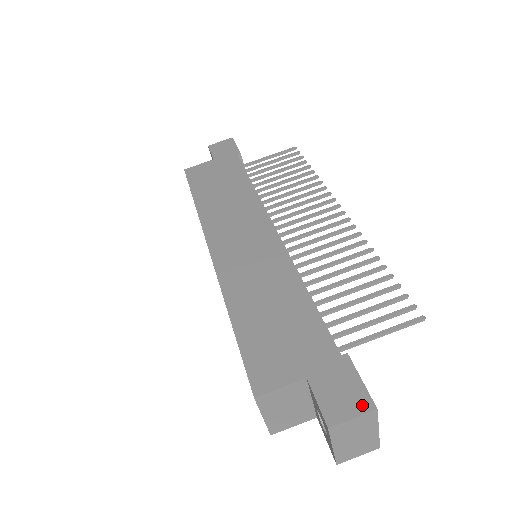
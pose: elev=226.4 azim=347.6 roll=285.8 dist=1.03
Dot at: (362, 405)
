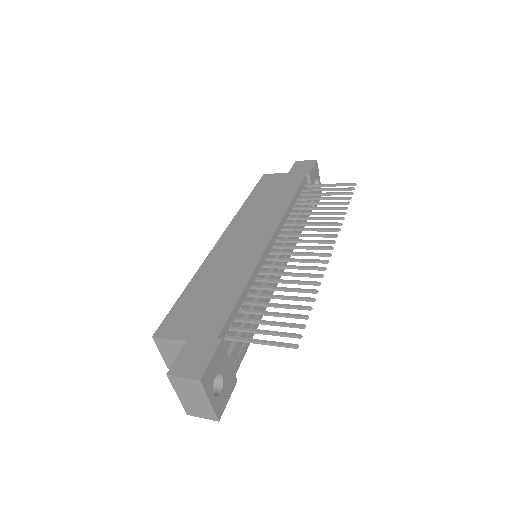
Dot at: (195, 373)
